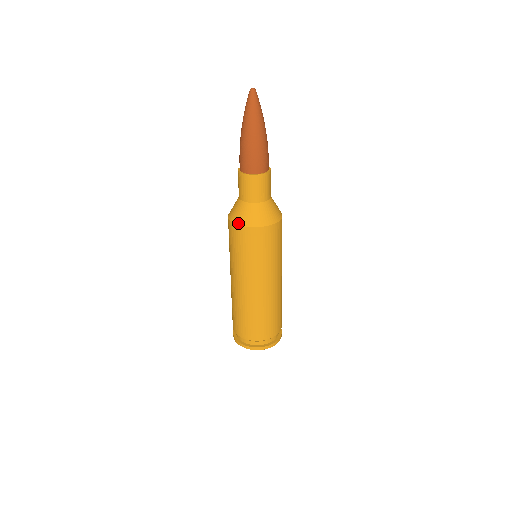
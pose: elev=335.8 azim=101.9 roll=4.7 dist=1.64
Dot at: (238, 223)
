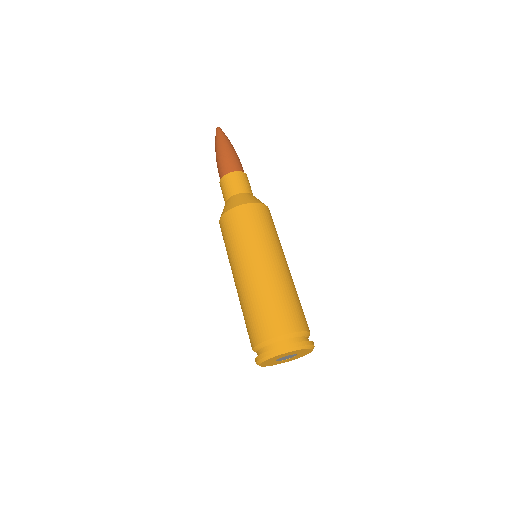
Dot at: occluded
